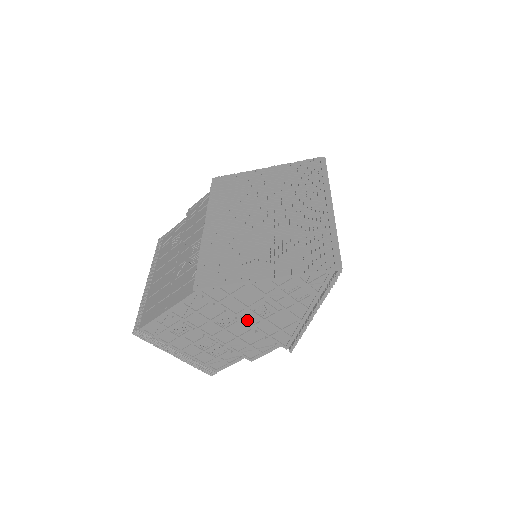
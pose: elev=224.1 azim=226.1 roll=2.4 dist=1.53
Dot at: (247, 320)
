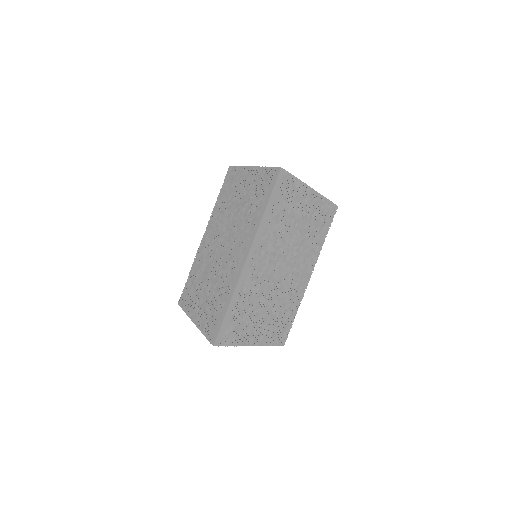
Dot at: occluded
